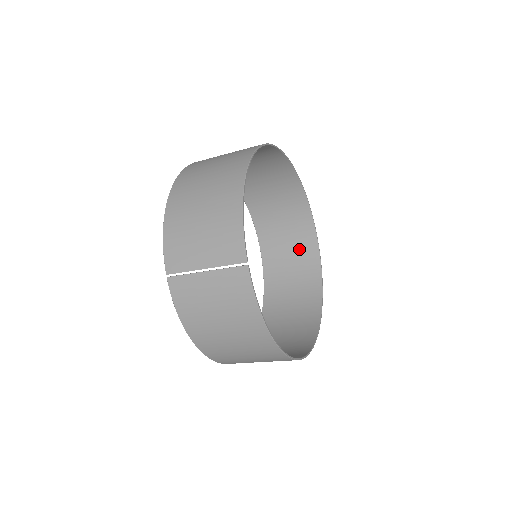
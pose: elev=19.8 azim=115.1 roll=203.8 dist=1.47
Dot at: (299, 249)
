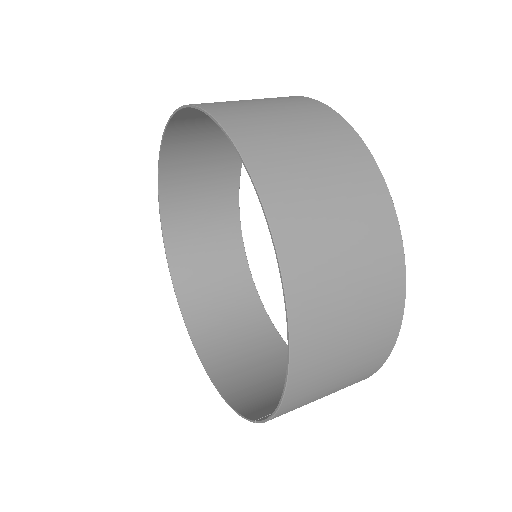
Dot at: occluded
